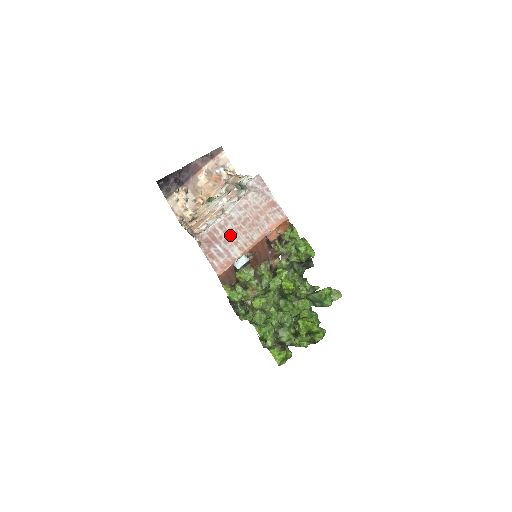
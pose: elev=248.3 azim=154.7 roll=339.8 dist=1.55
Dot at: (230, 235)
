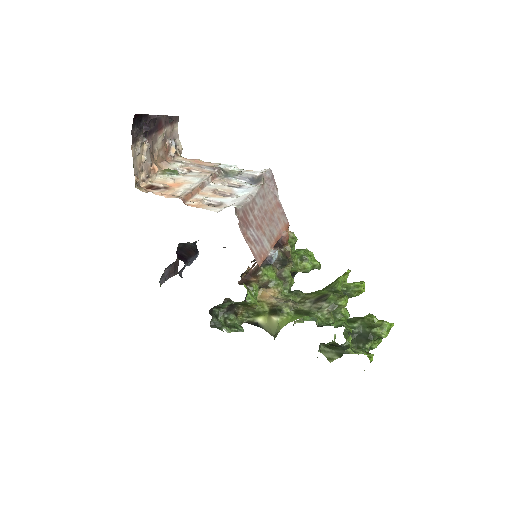
Dot at: (259, 222)
